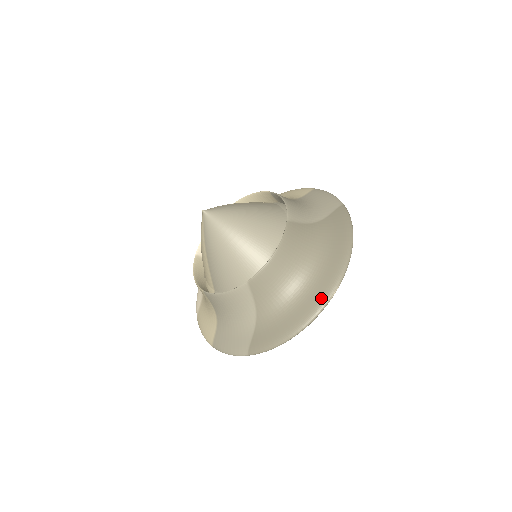
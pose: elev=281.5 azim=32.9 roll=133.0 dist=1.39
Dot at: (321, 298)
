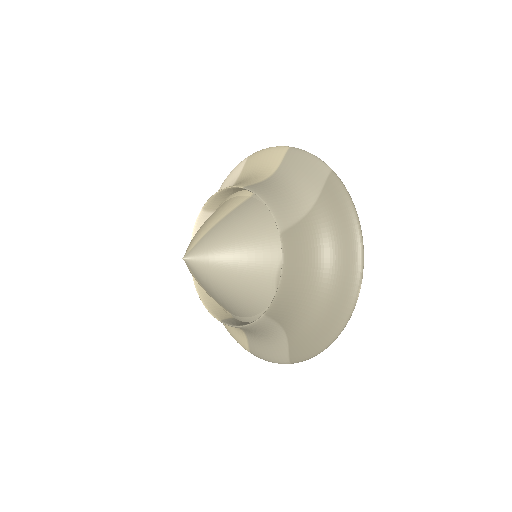
Dot at: (347, 302)
